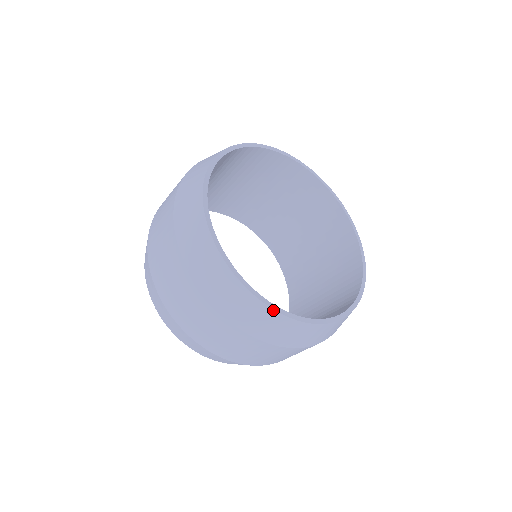
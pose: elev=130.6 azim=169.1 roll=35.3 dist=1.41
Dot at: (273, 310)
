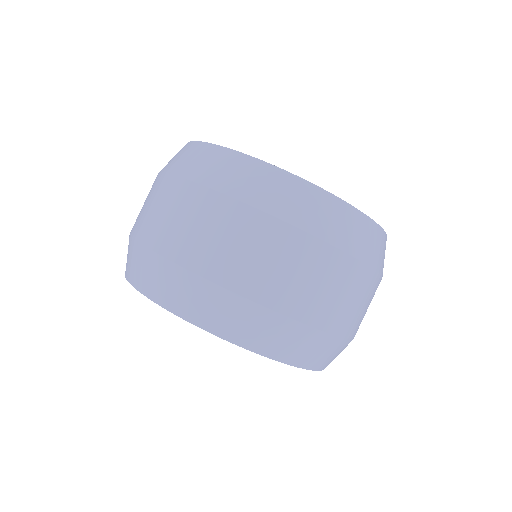
Dot at: (268, 164)
